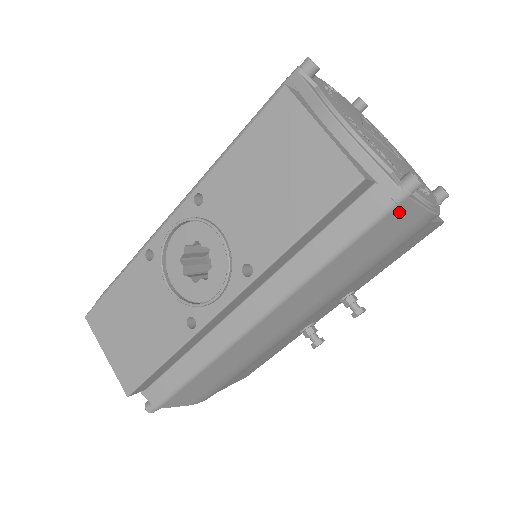
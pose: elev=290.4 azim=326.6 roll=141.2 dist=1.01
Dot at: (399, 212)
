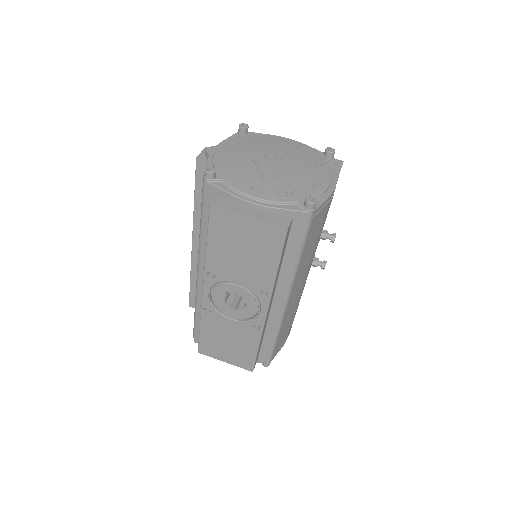
Dot at: (315, 217)
